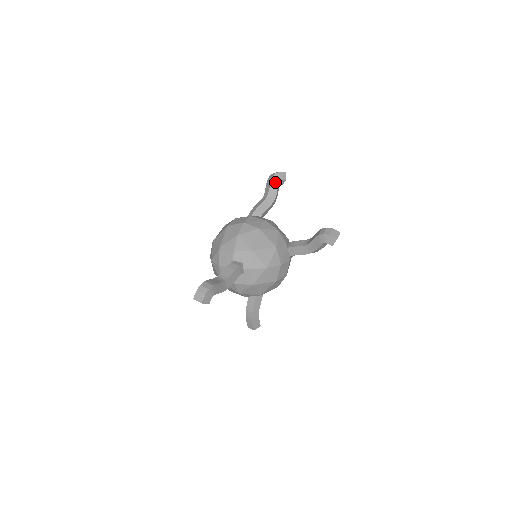
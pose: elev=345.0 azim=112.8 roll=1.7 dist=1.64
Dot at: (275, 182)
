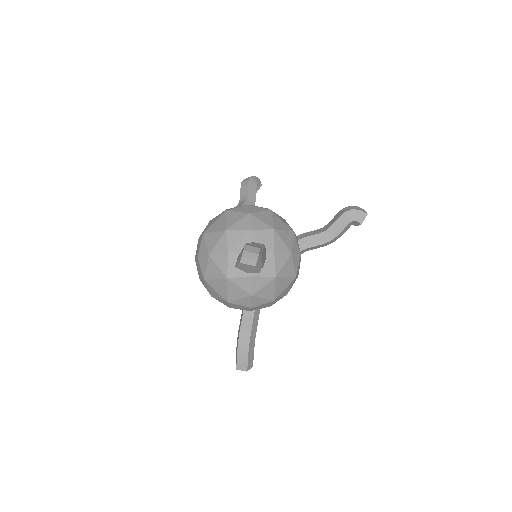
Dot at: (253, 185)
